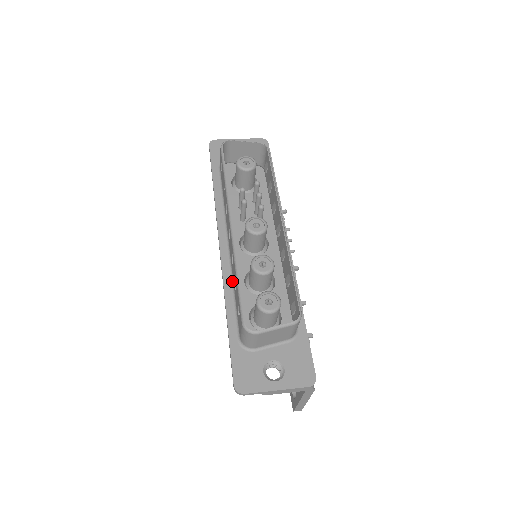
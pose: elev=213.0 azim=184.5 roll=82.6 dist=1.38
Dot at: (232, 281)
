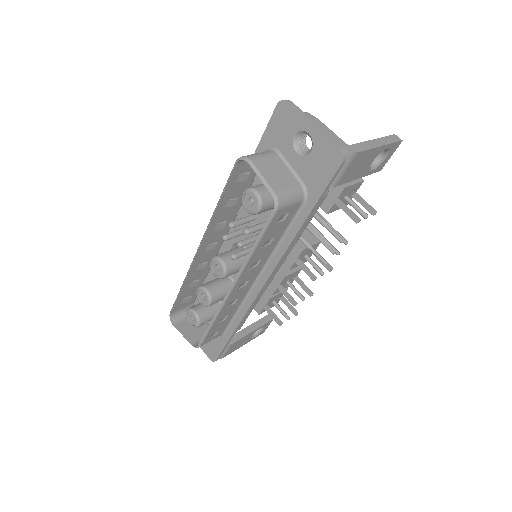
Dot at: occluded
